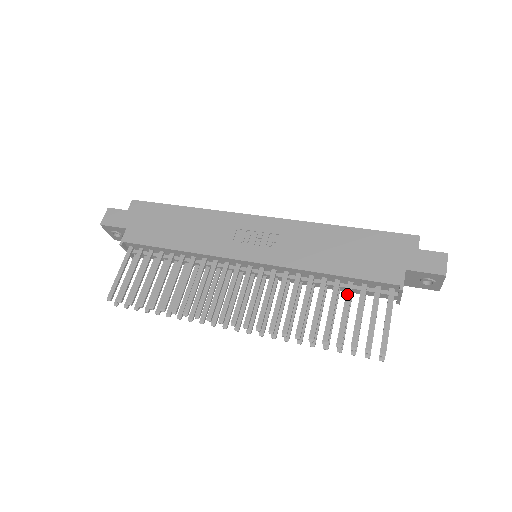
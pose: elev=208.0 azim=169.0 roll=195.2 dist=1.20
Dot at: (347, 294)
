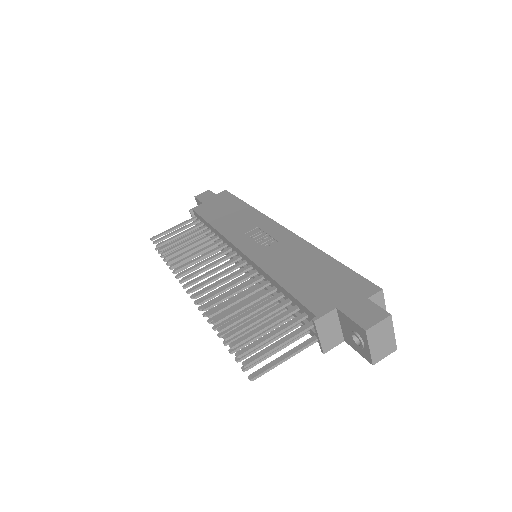
Dot at: (276, 306)
